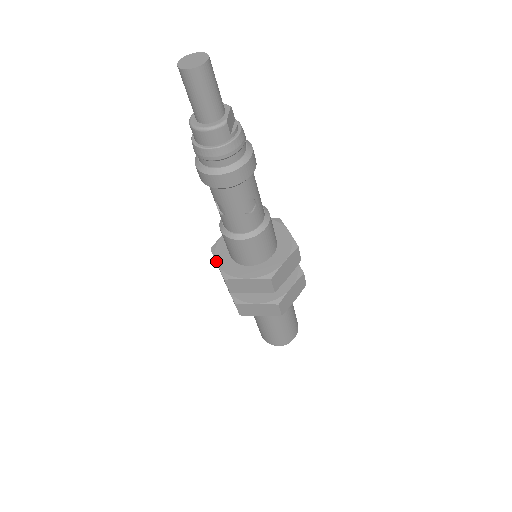
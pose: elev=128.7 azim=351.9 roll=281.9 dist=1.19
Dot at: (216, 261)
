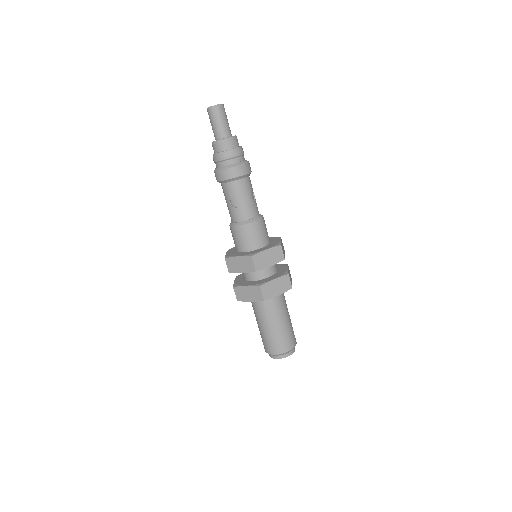
Dot at: (236, 256)
